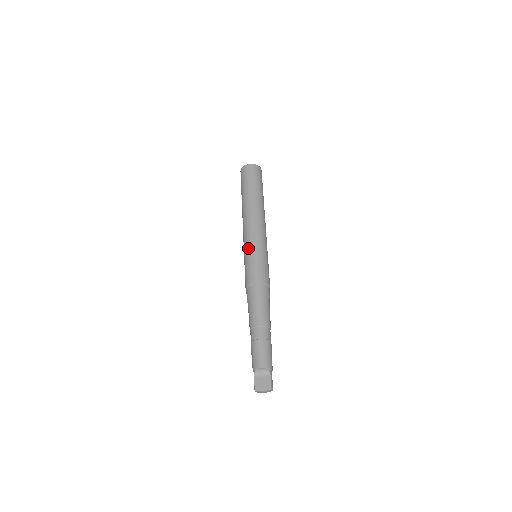
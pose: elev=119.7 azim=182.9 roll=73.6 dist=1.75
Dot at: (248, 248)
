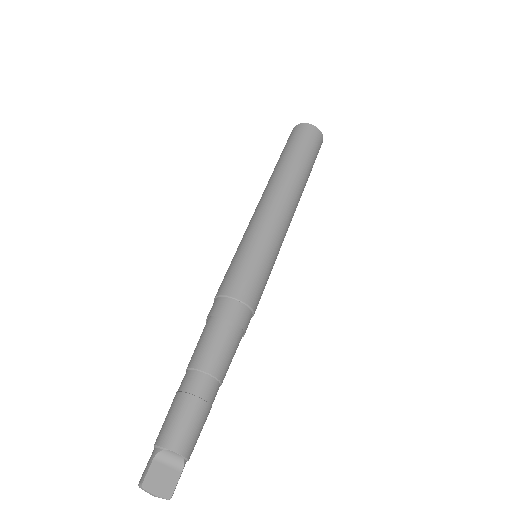
Dot at: (257, 238)
